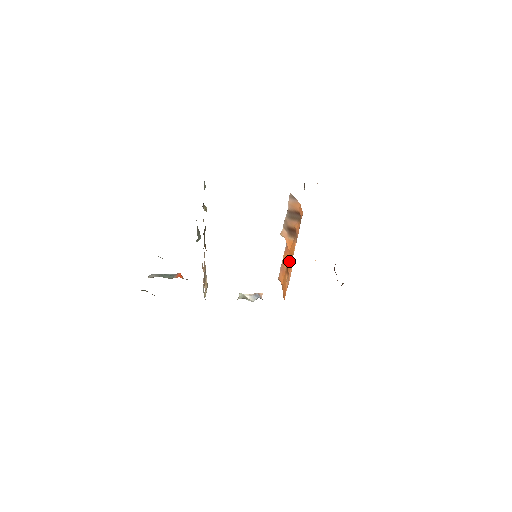
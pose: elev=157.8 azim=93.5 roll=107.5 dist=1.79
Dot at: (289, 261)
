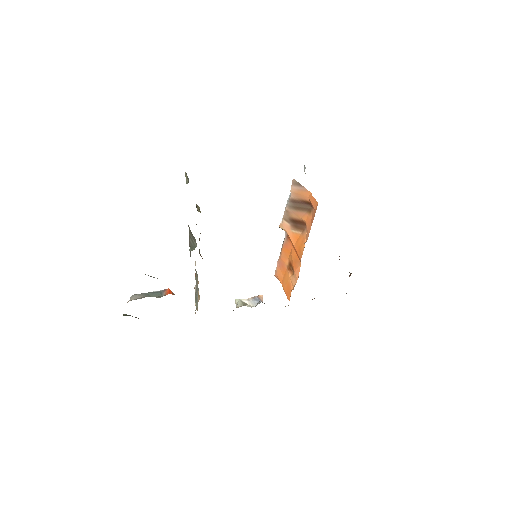
Dot at: (294, 257)
